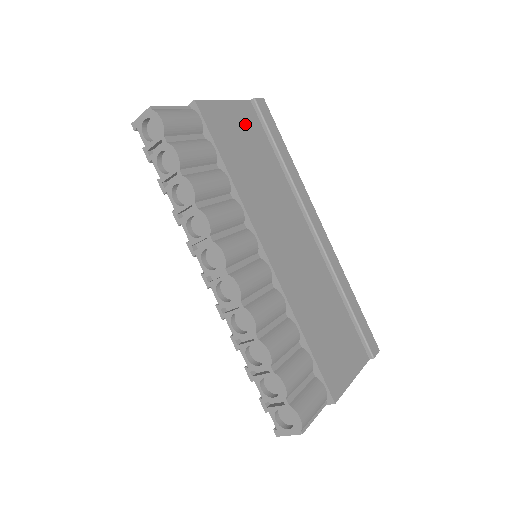
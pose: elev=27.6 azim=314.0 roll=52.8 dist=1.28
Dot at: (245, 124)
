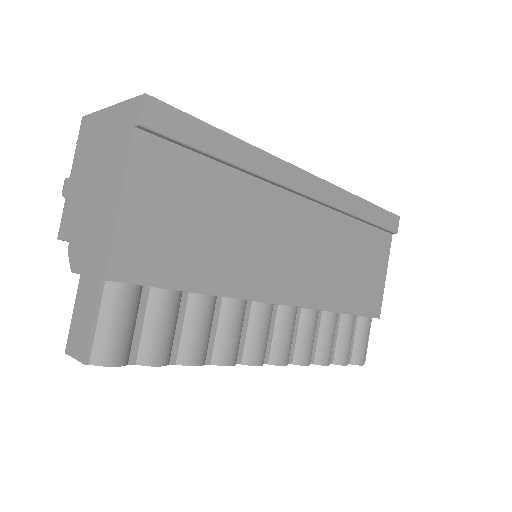
Dot at: (164, 189)
